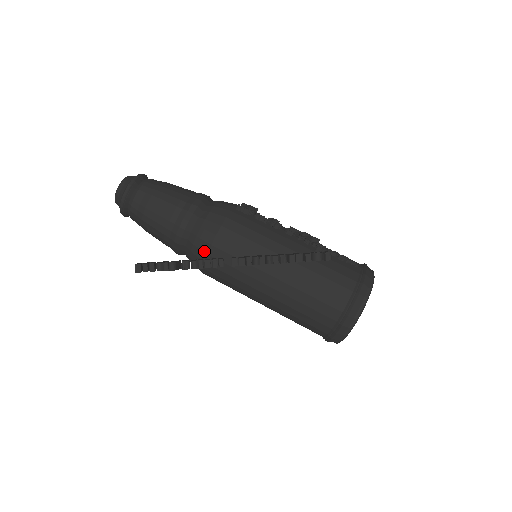
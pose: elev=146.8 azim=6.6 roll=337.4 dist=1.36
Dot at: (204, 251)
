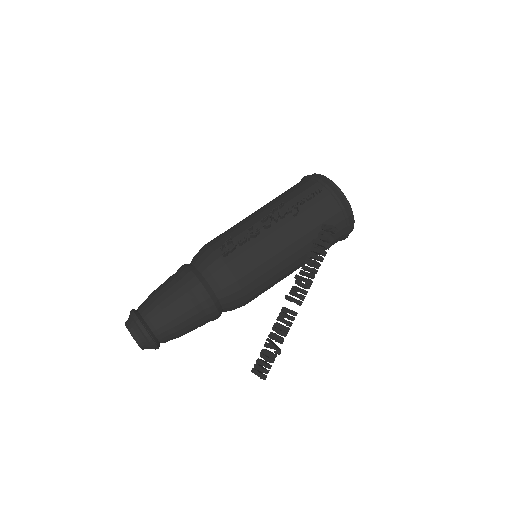
Dot at: (242, 302)
